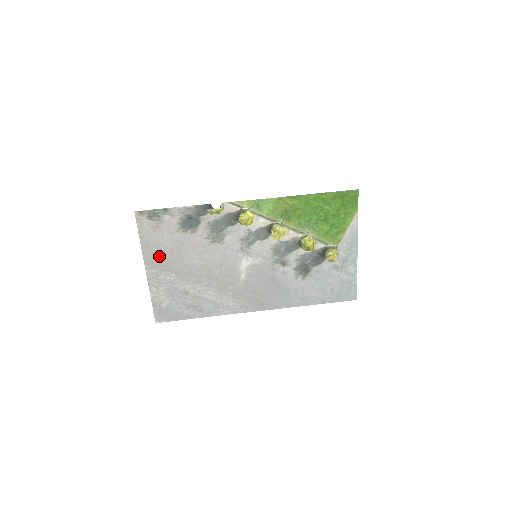
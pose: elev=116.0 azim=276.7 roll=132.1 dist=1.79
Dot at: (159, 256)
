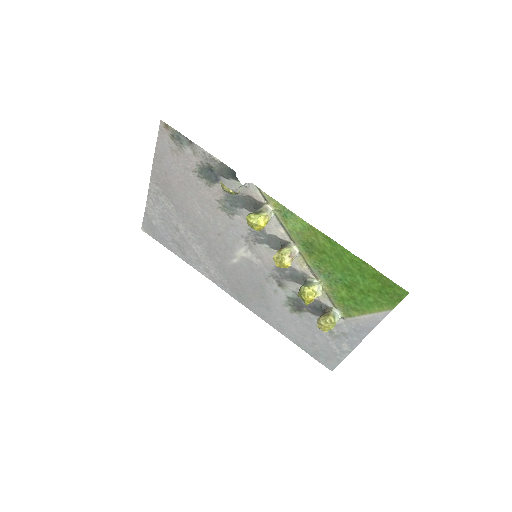
Dot at: (166, 179)
